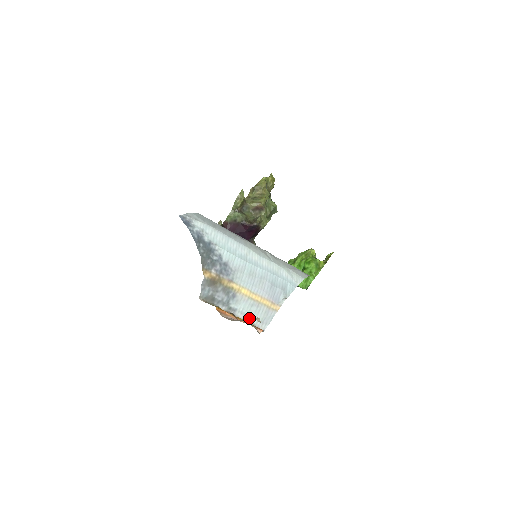
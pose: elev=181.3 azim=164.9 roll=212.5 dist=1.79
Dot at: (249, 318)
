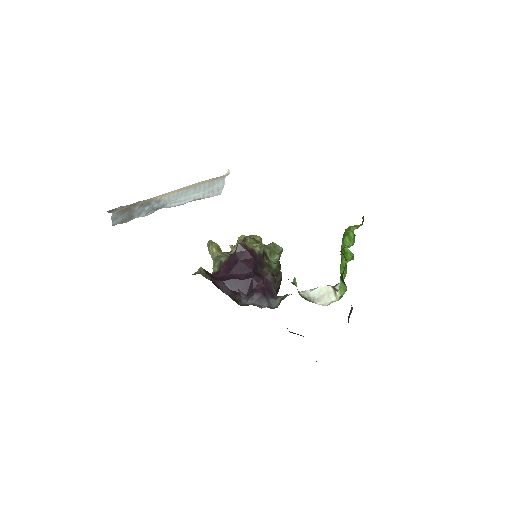
Dot at: (190, 200)
